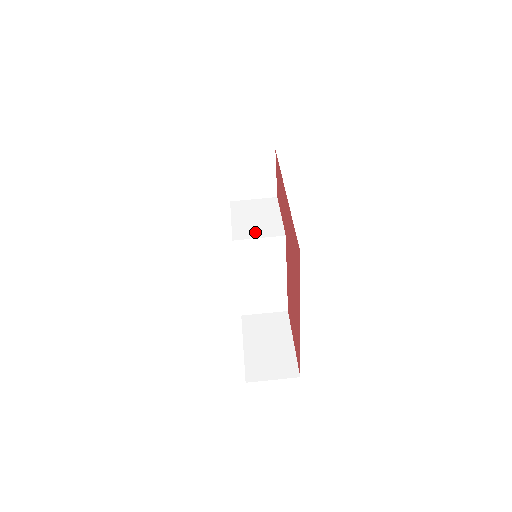
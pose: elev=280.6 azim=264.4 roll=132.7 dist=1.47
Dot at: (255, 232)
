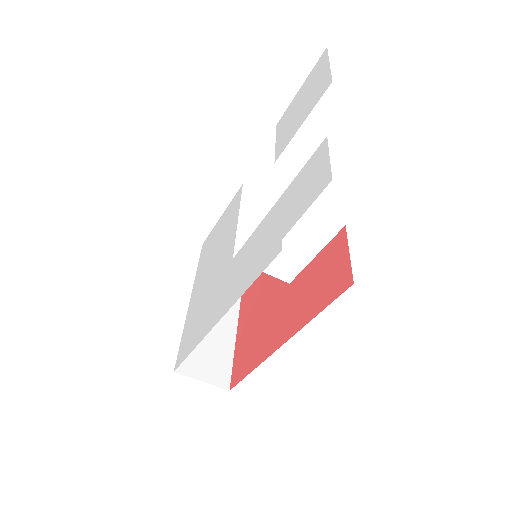
Dot at: occluded
